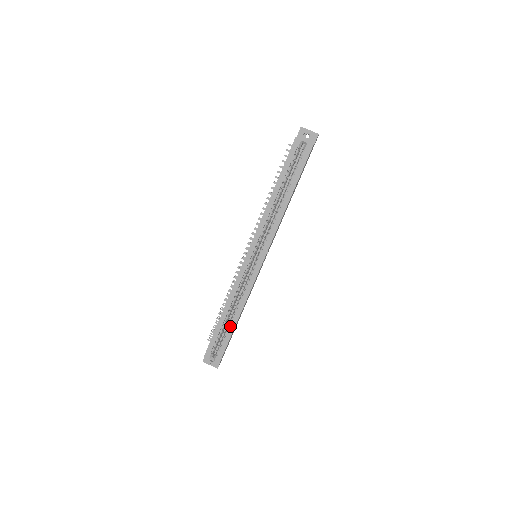
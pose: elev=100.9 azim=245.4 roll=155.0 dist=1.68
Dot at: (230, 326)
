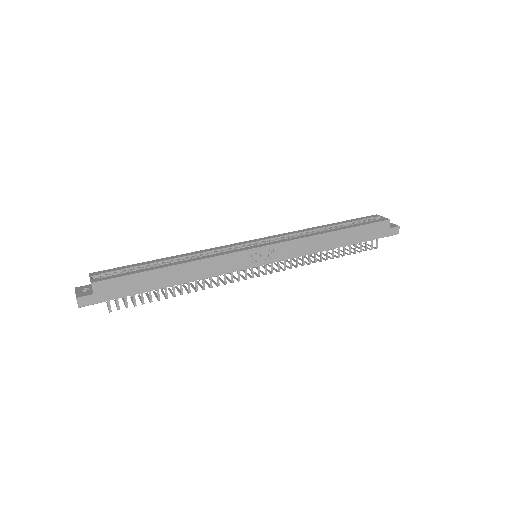
Dot at: (157, 266)
